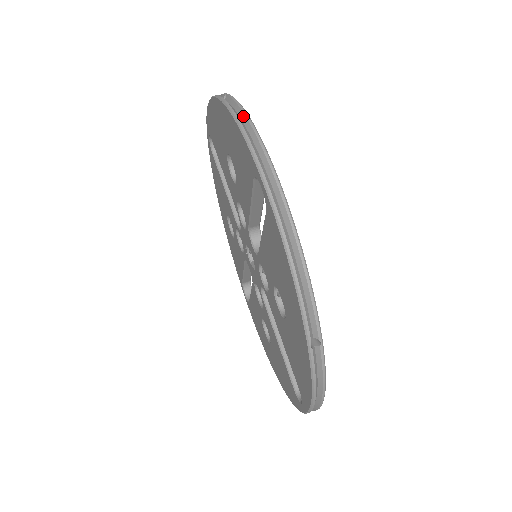
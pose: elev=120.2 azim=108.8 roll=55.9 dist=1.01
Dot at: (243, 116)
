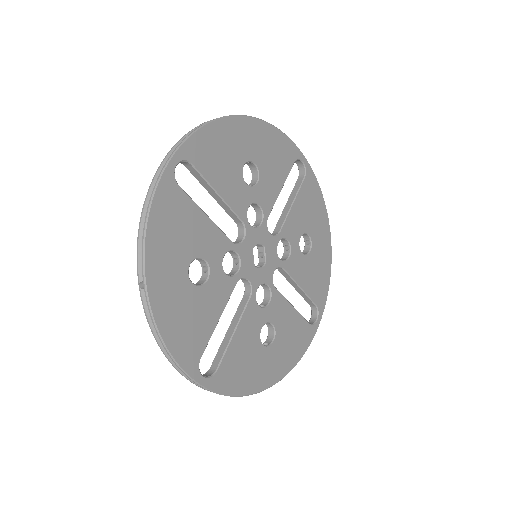
Dot at: (321, 198)
